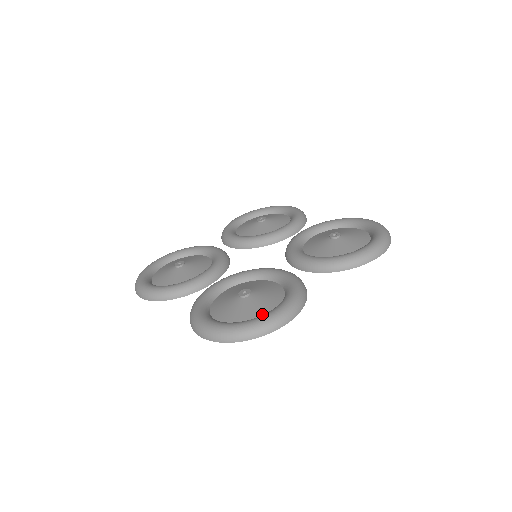
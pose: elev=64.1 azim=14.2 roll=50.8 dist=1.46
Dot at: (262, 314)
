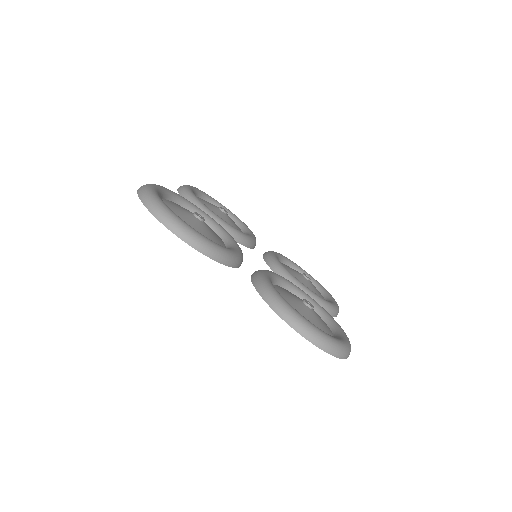
Dot at: (331, 334)
